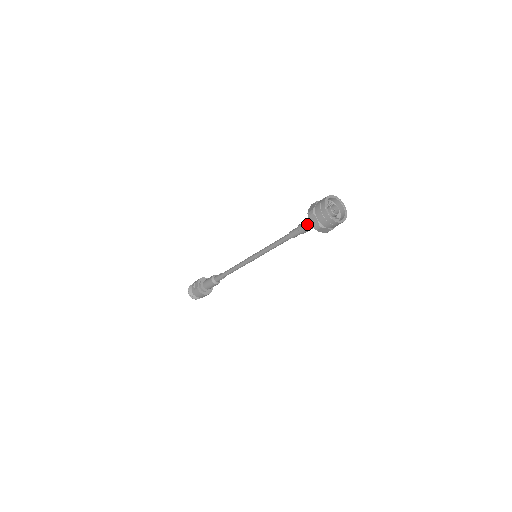
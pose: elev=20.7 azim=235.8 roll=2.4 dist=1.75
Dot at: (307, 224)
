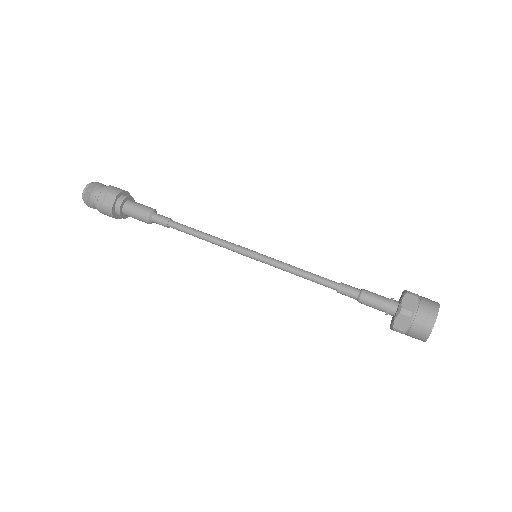
Dot at: (380, 305)
